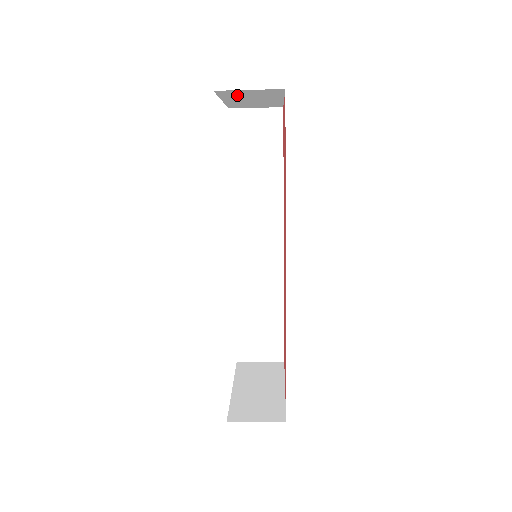
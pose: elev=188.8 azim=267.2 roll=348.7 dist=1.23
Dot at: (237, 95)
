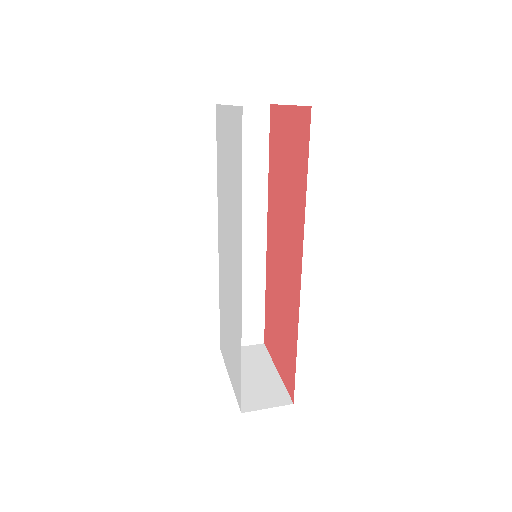
Dot at: occluded
